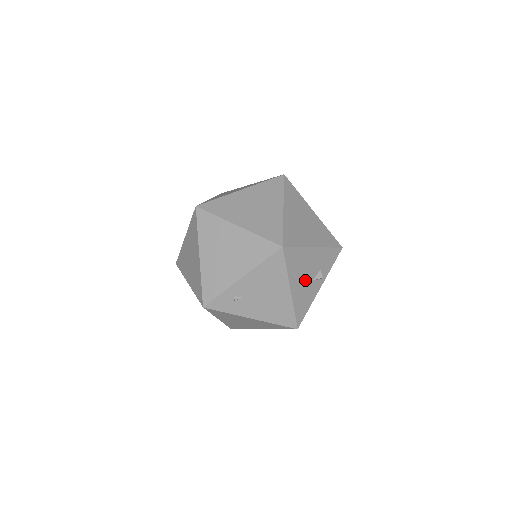
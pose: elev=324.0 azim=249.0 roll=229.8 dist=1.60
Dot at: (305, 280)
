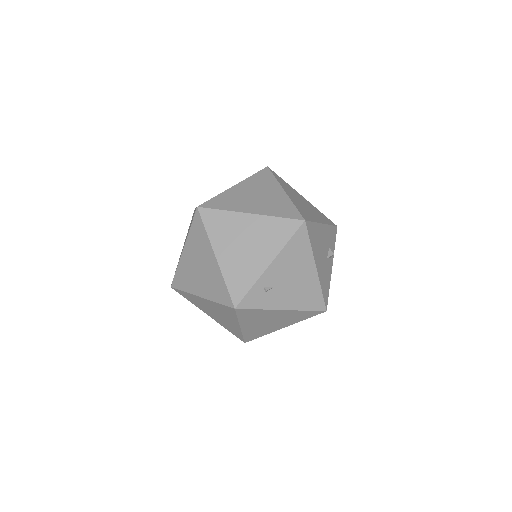
Dot at: (322, 258)
